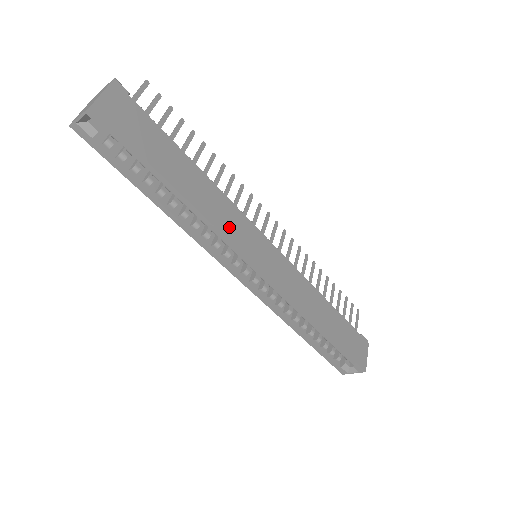
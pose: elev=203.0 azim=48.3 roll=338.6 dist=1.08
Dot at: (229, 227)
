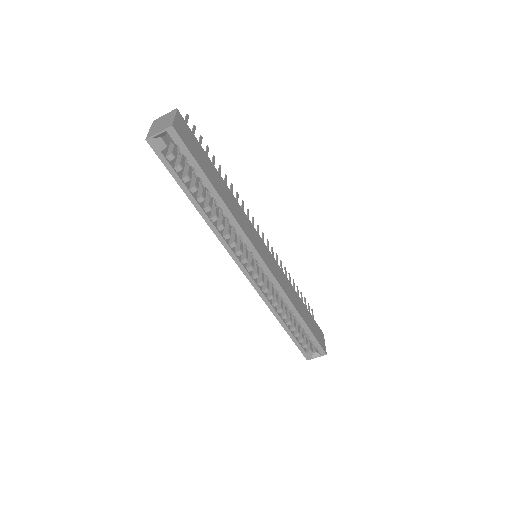
Dot at: (246, 229)
